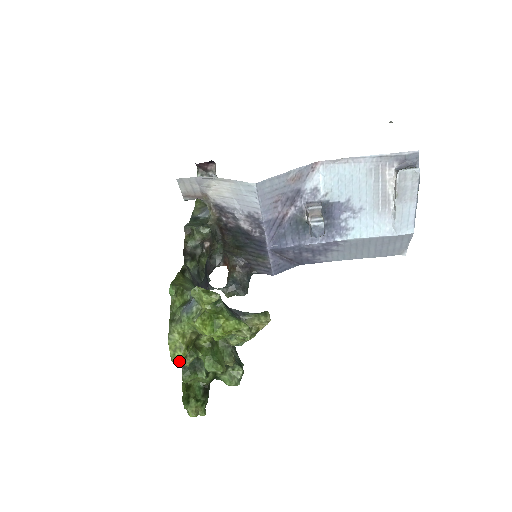
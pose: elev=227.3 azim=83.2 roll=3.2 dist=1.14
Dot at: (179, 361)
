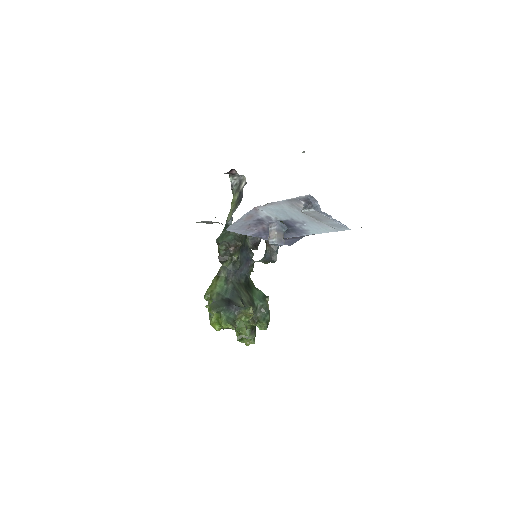
Dot at: (223, 329)
